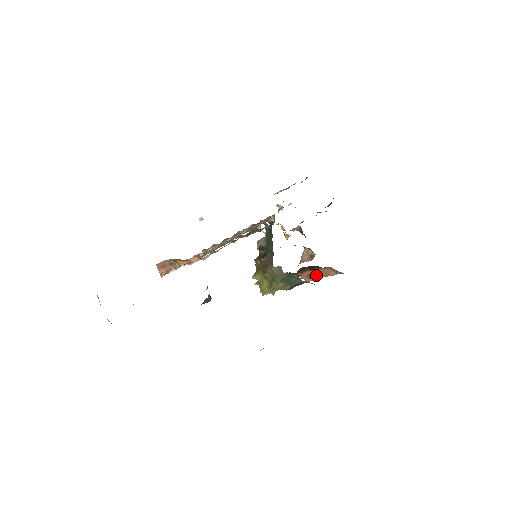
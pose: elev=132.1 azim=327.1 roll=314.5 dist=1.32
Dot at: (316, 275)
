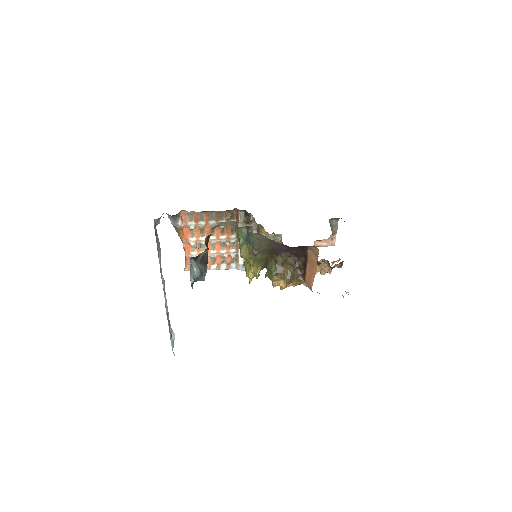
Dot at: (312, 273)
